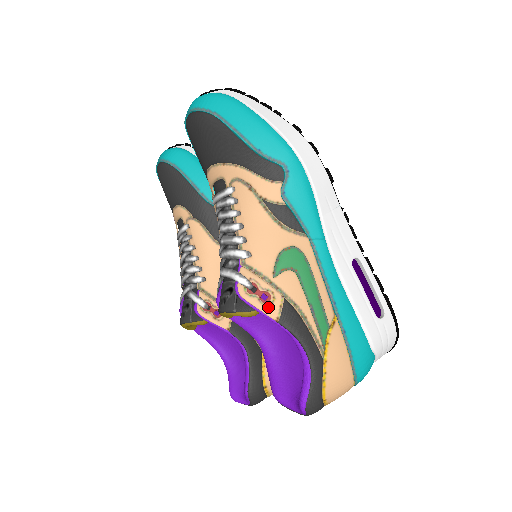
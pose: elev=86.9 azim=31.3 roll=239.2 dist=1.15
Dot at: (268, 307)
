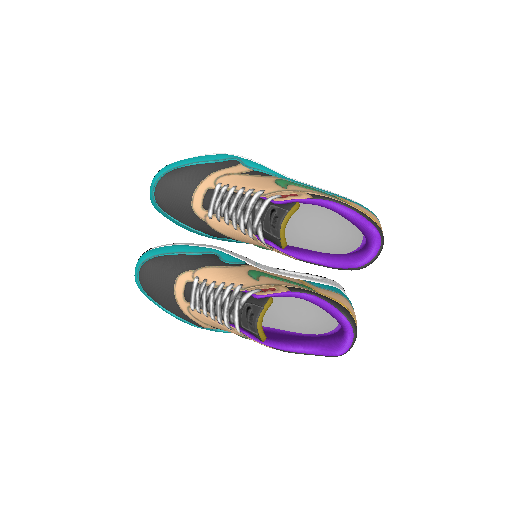
Dot at: (300, 196)
